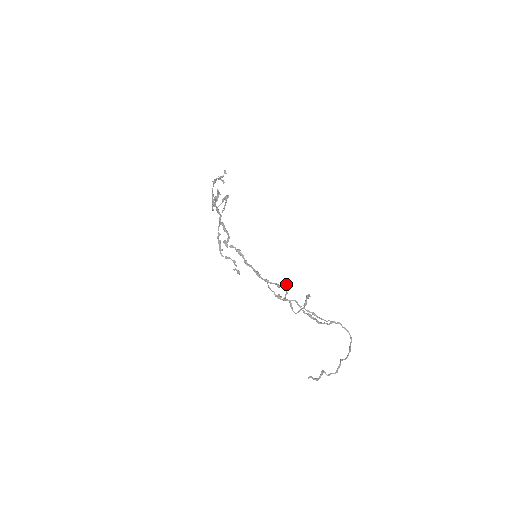
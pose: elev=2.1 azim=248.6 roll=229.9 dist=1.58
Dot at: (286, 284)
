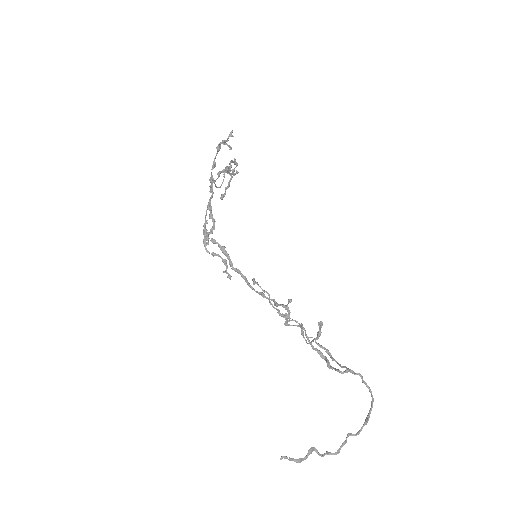
Dot at: (288, 302)
